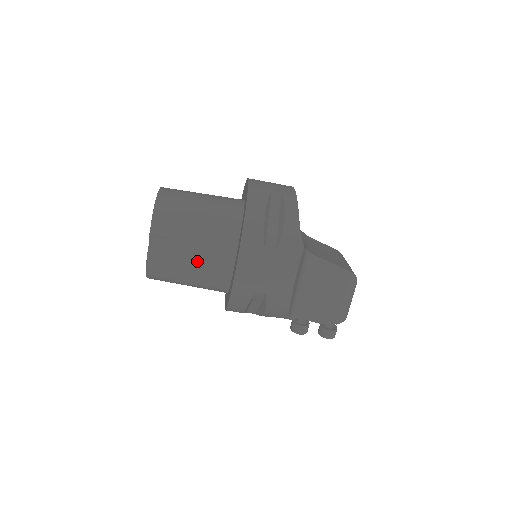
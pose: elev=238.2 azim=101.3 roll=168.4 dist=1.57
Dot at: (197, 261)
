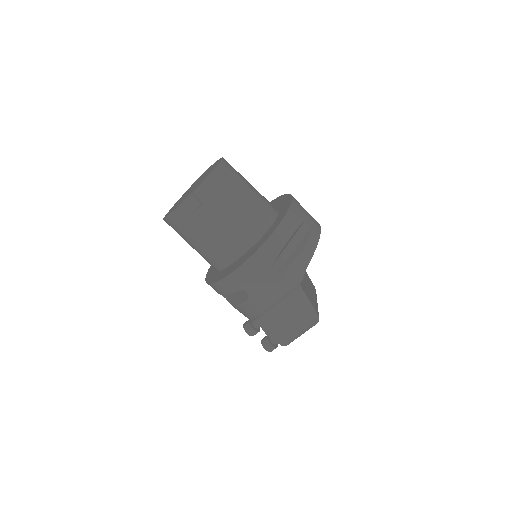
Dot at: (214, 236)
